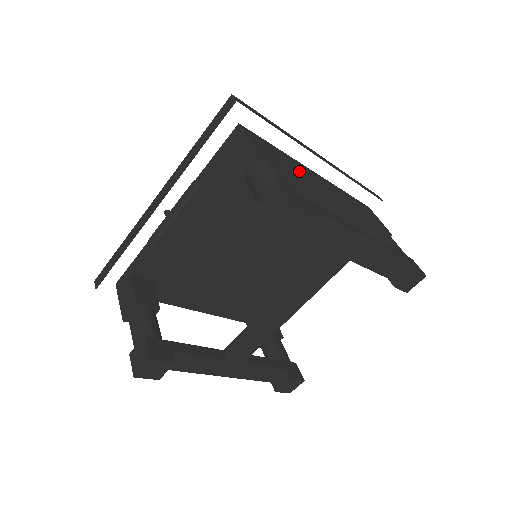
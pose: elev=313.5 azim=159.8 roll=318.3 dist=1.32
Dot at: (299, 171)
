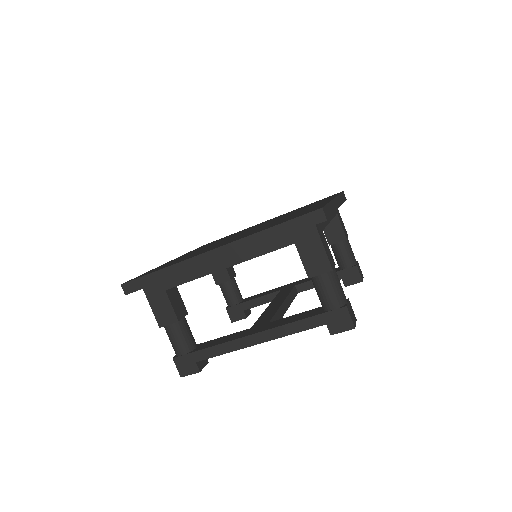
Dot at: (207, 274)
